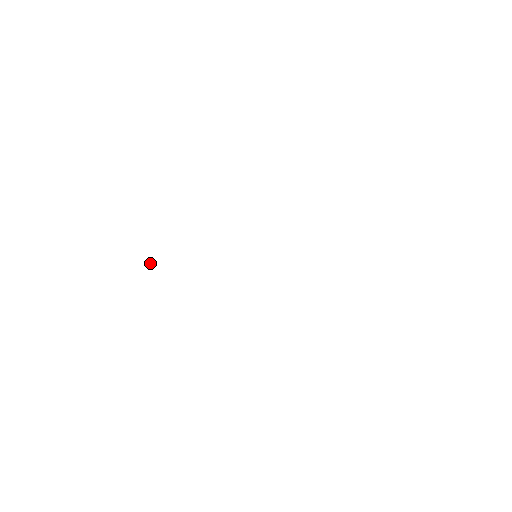
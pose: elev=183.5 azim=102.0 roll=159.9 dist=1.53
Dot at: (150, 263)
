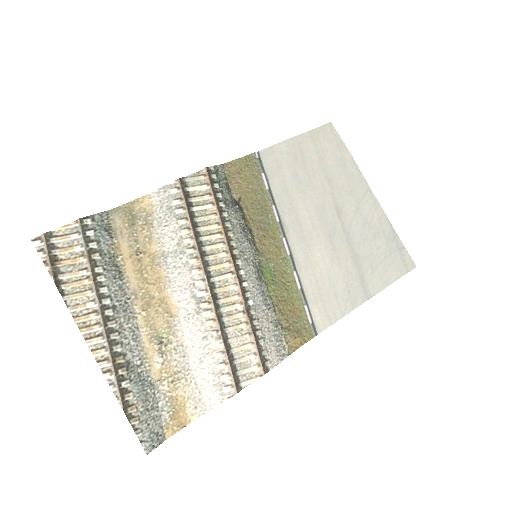
Dot at: (90, 269)
